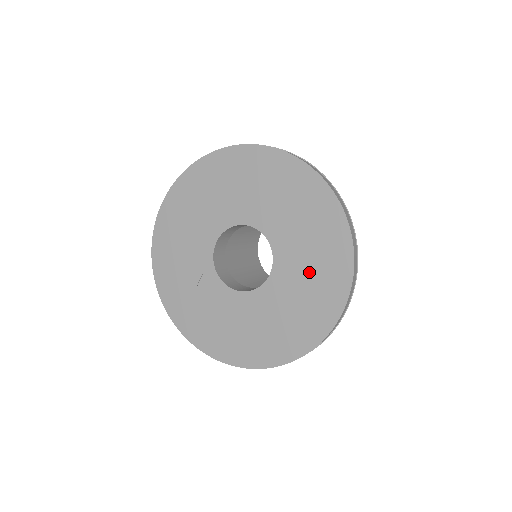
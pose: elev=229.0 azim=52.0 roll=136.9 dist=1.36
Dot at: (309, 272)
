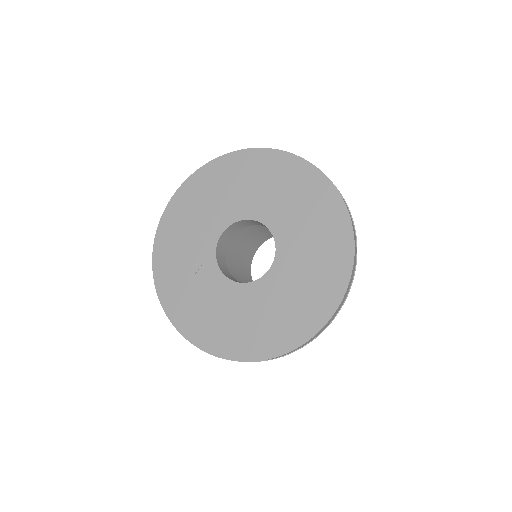
Dot at: (309, 268)
